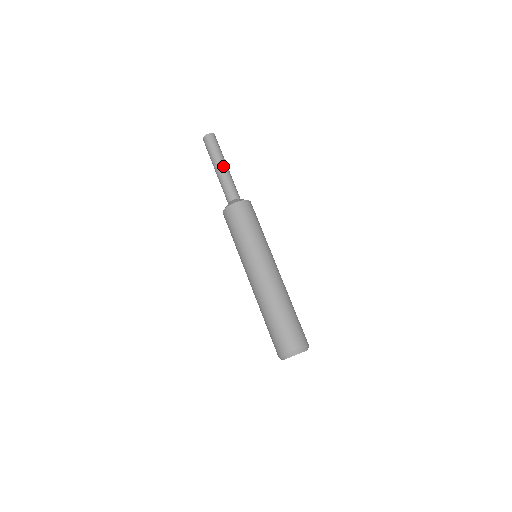
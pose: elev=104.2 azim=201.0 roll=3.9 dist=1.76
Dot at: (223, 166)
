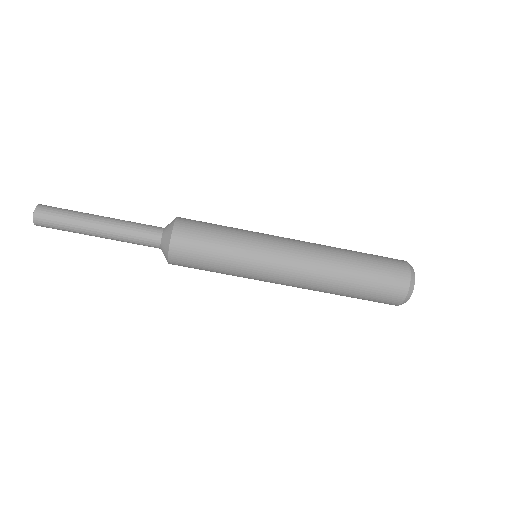
Dot at: (100, 225)
